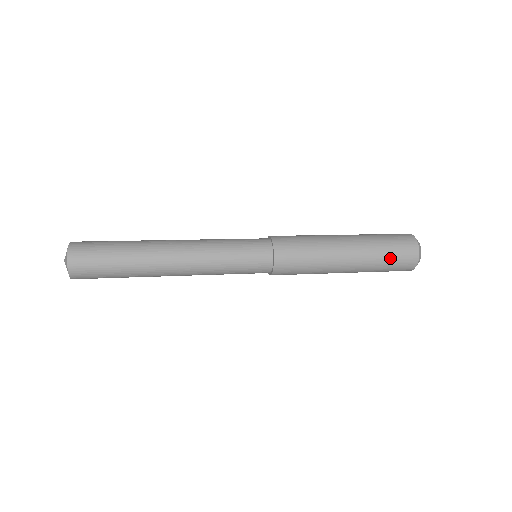
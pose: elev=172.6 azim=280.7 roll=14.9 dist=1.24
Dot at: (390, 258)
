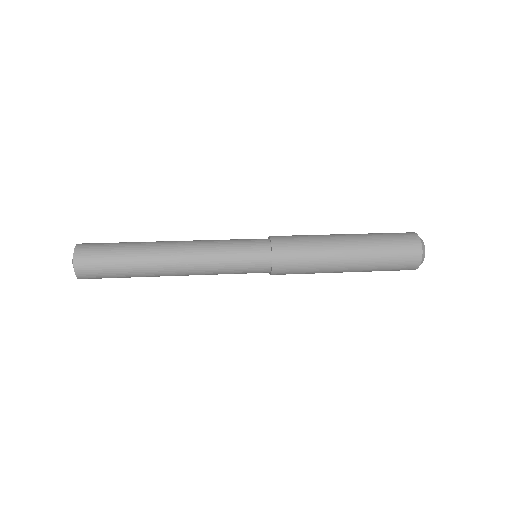
Dot at: (387, 270)
